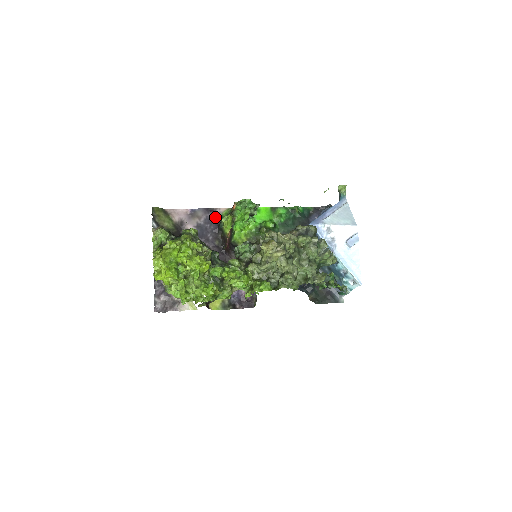
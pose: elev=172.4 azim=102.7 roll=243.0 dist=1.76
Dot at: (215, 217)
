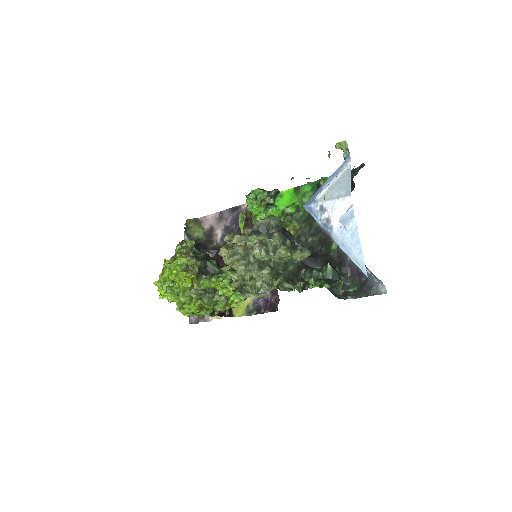
Dot at: occluded
